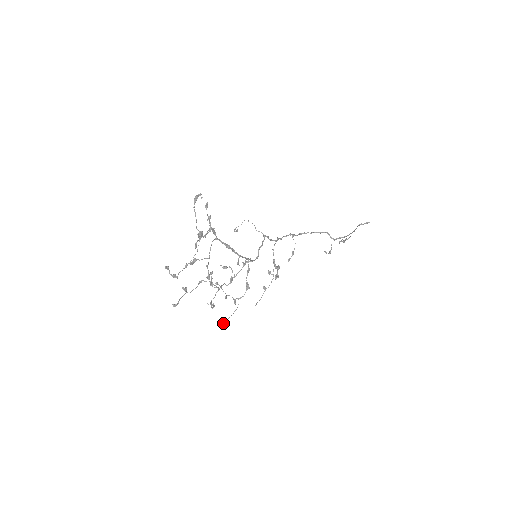
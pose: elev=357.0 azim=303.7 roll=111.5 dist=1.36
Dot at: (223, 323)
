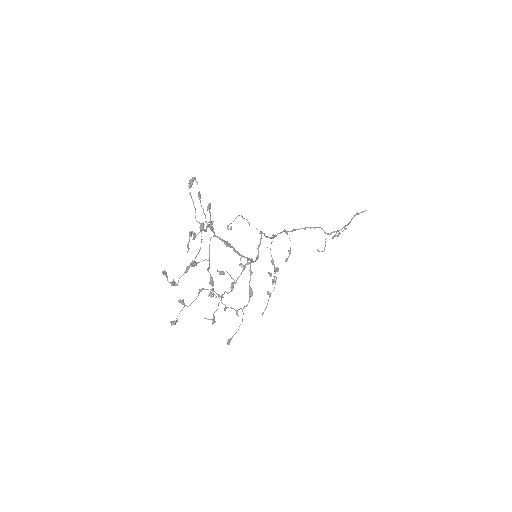
Dot at: (229, 340)
